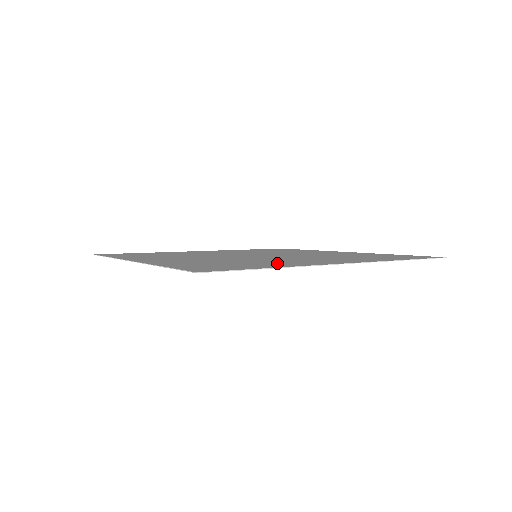
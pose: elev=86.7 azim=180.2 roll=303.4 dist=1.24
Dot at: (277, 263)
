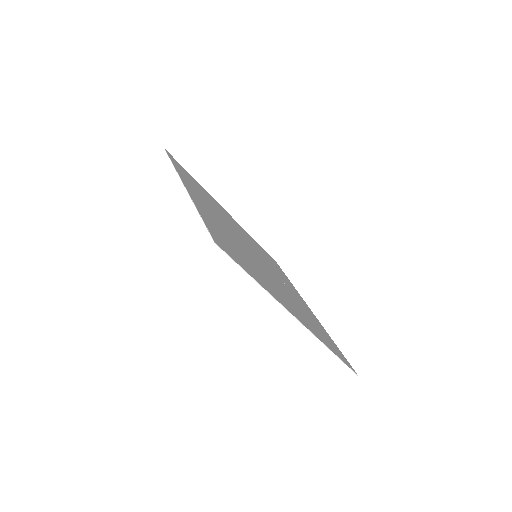
Dot at: (262, 279)
